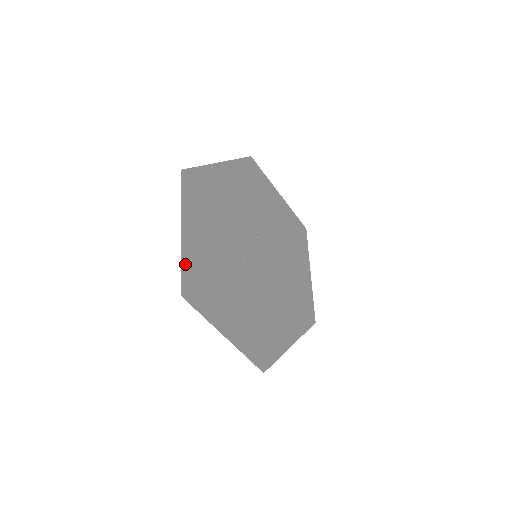
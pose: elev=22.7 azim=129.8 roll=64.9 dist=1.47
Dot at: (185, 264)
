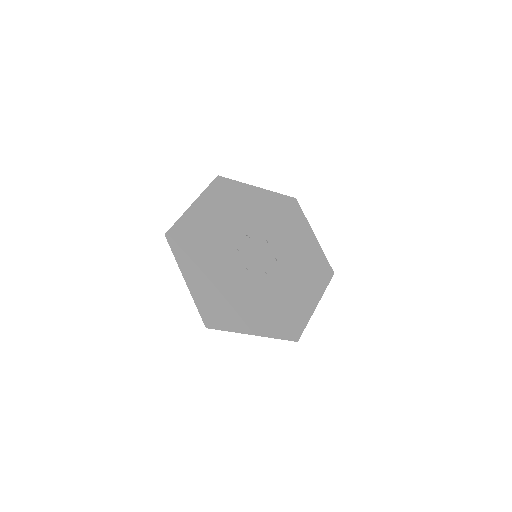
Dot at: (199, 303)
